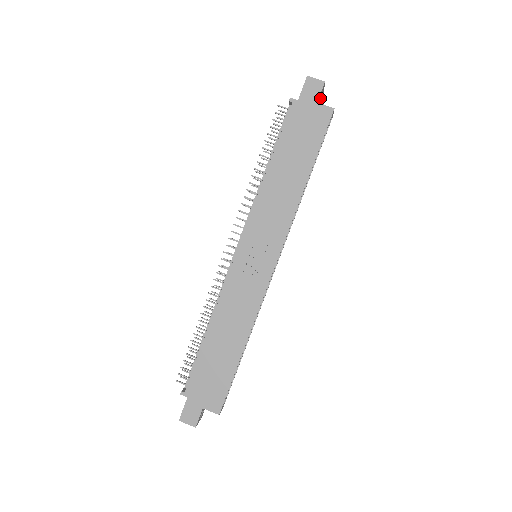
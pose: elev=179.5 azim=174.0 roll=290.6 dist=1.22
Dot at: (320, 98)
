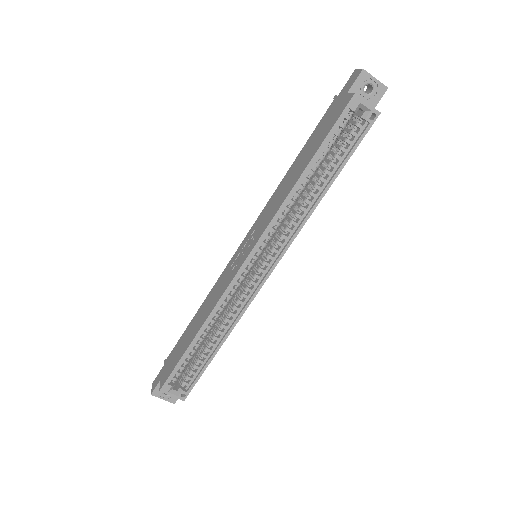
Dot at: (374, 94)
